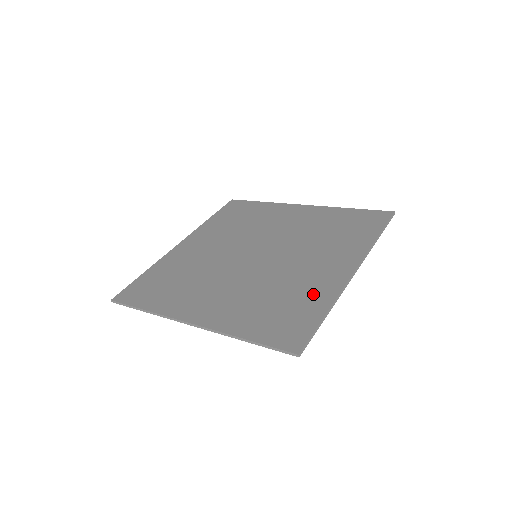
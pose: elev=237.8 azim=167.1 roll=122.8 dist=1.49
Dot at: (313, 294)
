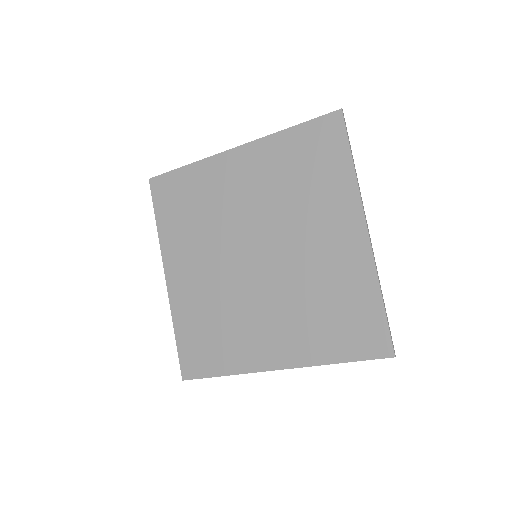
Dot at: (353, 282)
